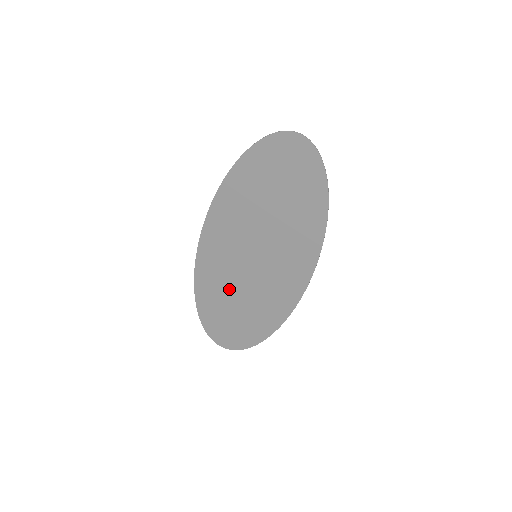
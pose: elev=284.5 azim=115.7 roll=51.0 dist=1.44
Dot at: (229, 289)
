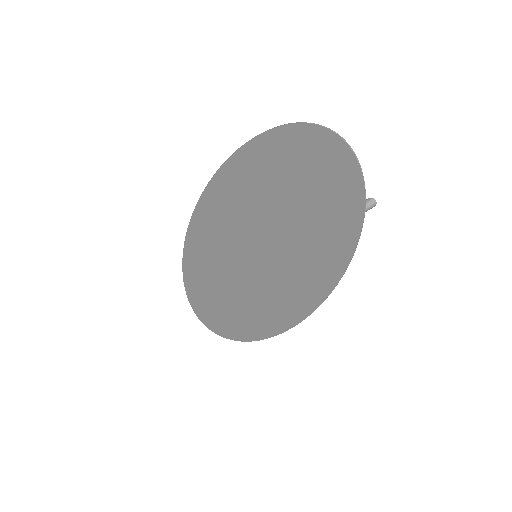
Dot at: (218, 276)
